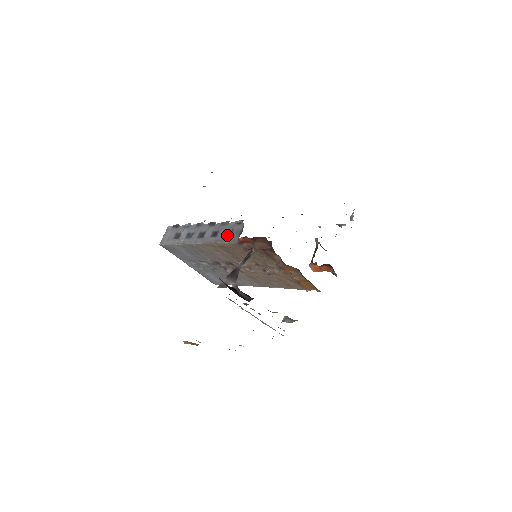
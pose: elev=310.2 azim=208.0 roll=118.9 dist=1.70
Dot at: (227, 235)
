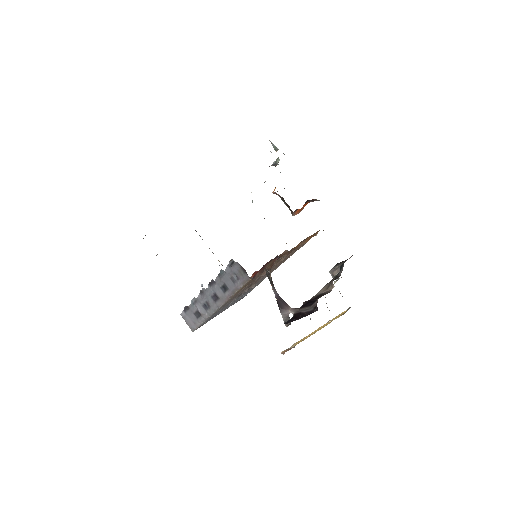
Dot at: (235, 281)
